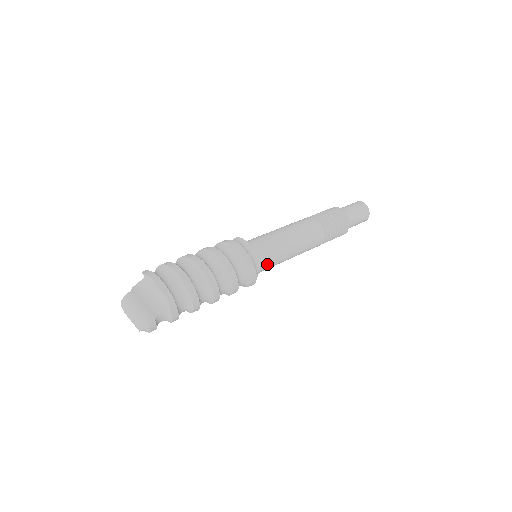
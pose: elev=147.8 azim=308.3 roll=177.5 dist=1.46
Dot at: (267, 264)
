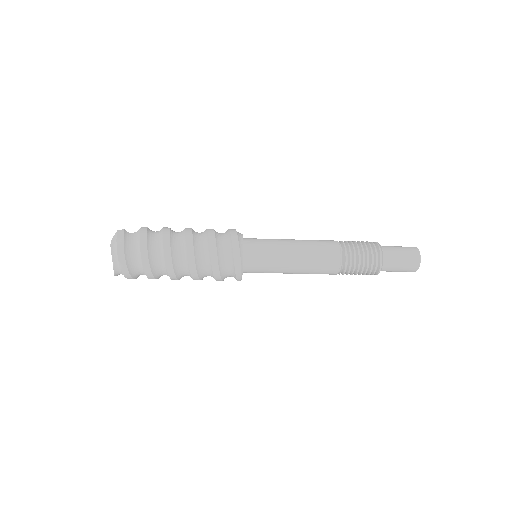
Dot at: (258, 242)
